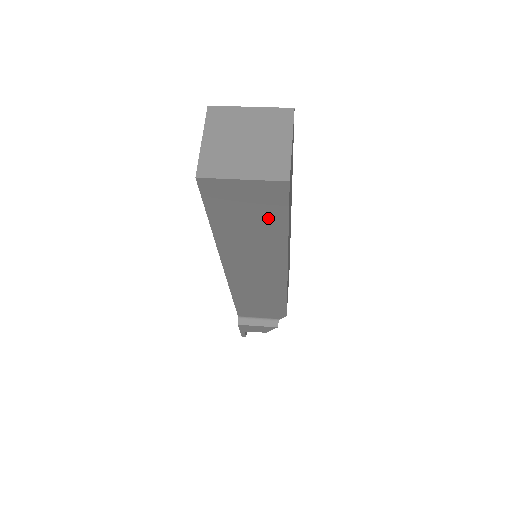
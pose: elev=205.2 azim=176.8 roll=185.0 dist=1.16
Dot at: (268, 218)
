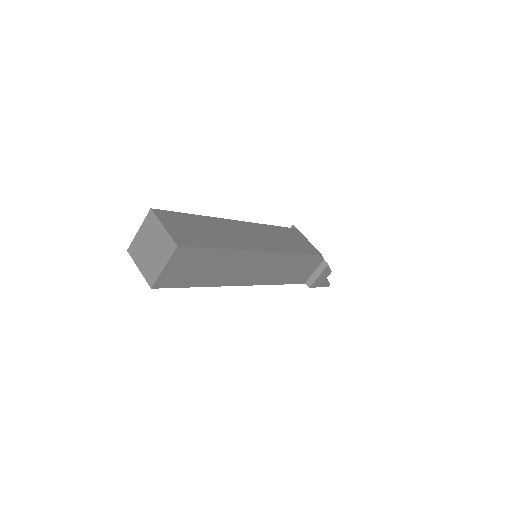
Dot at: (204, 258)
